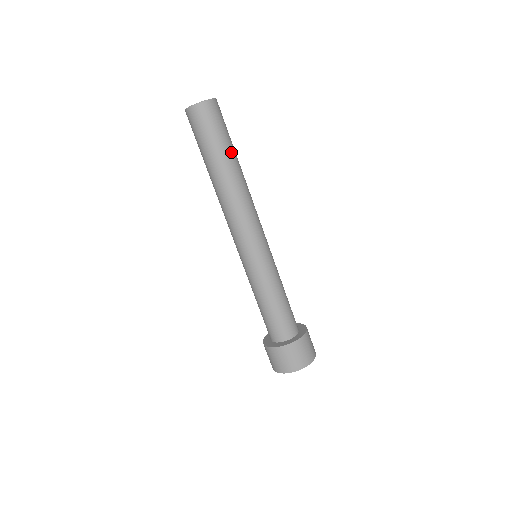
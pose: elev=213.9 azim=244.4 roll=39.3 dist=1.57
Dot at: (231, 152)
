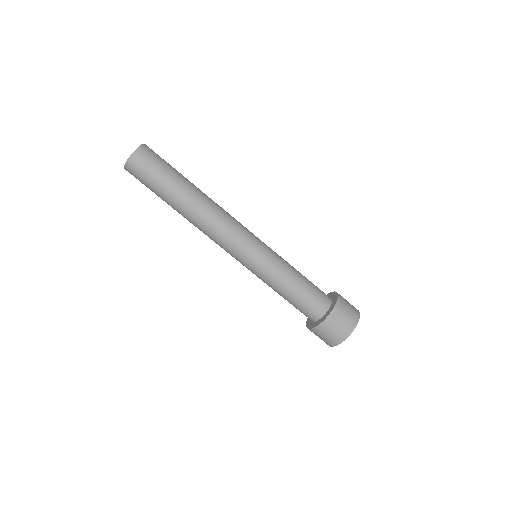
Dot at: (170, 194)
